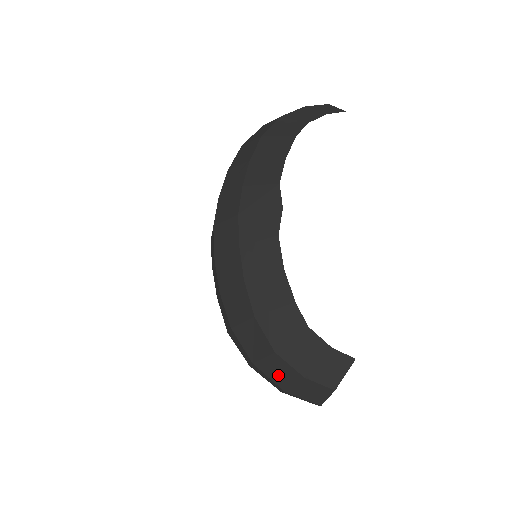
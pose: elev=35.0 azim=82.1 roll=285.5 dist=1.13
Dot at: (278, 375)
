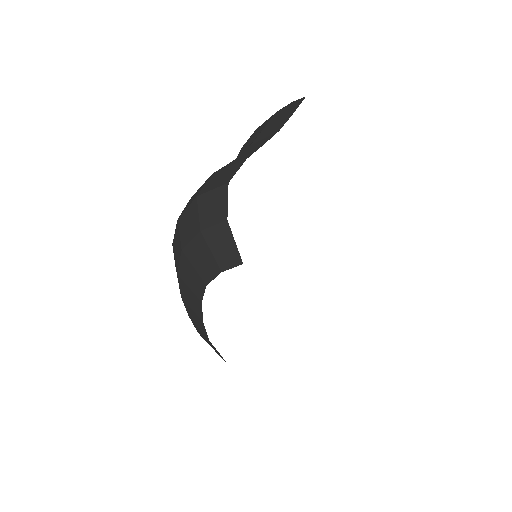
Dot at: occluded
